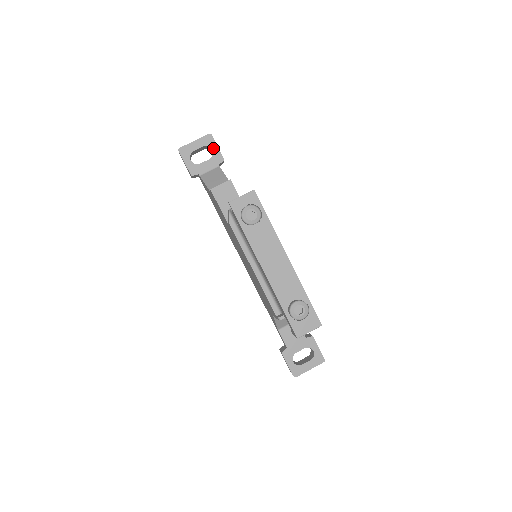
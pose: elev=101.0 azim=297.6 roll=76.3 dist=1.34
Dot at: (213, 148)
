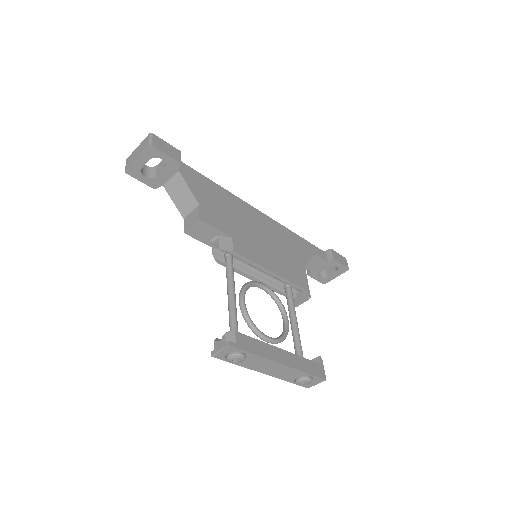
Dot at: (162, 157)
